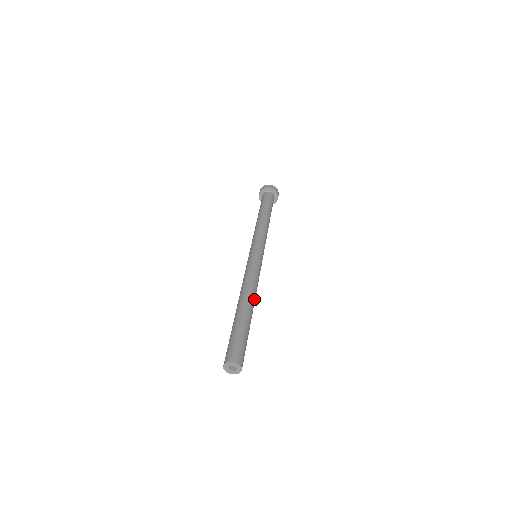
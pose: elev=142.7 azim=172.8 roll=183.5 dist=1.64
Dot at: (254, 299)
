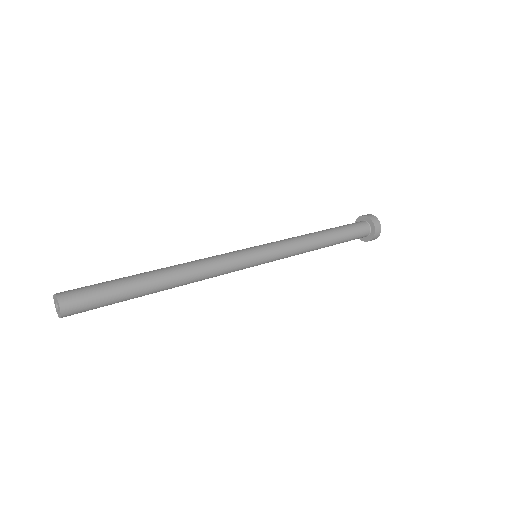
Dot at: (181, 278)
